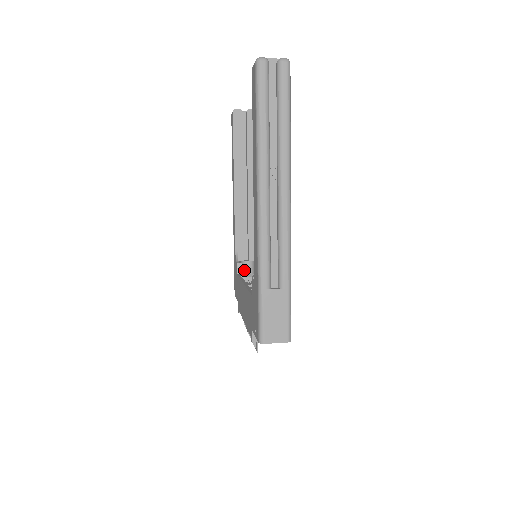
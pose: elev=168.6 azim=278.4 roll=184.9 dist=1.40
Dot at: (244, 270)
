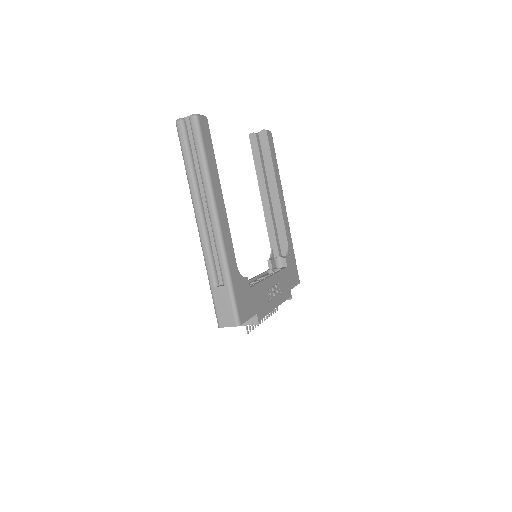
Dot at: (280, 265)
